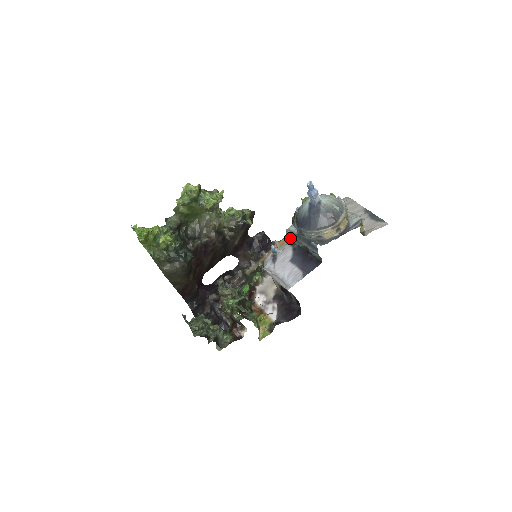
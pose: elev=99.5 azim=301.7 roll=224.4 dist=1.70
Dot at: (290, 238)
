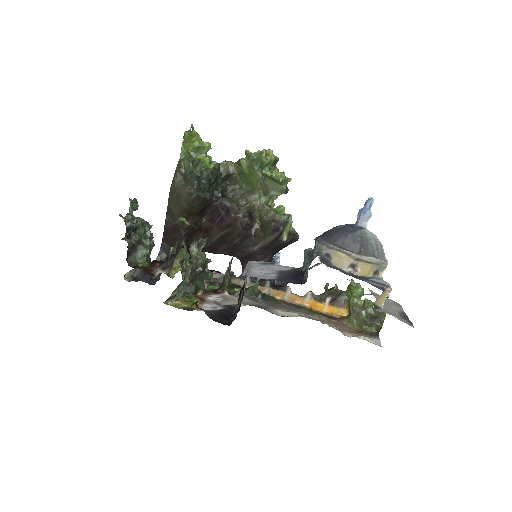
Dot at: occluded
